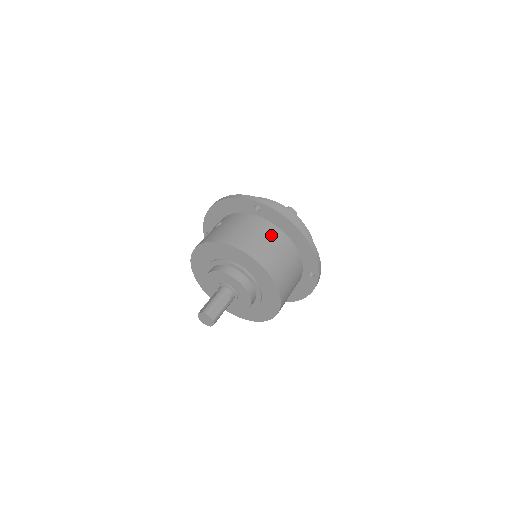
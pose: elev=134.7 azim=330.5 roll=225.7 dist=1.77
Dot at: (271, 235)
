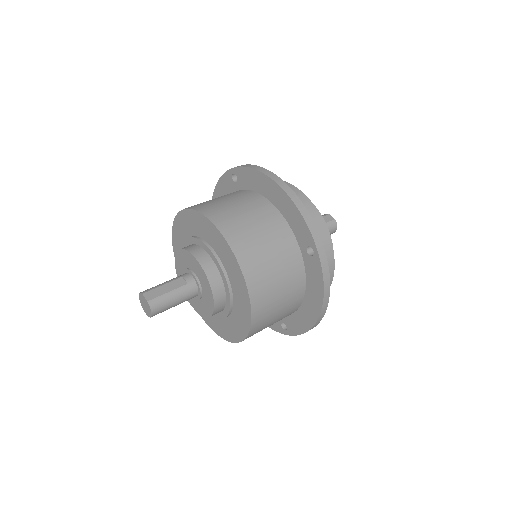
Dot at: (241, 197)
